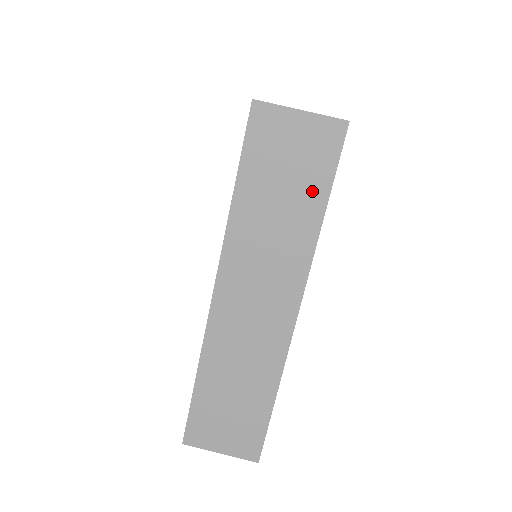
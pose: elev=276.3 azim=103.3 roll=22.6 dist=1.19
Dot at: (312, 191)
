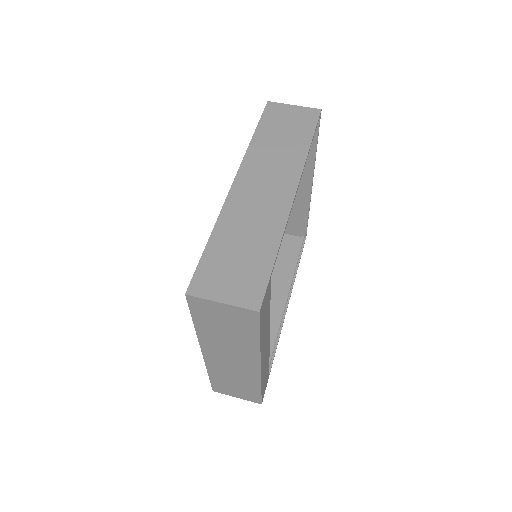
Dot at: (302, 134)
